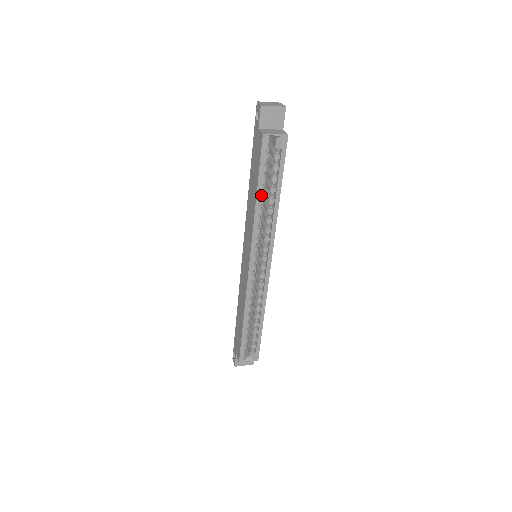
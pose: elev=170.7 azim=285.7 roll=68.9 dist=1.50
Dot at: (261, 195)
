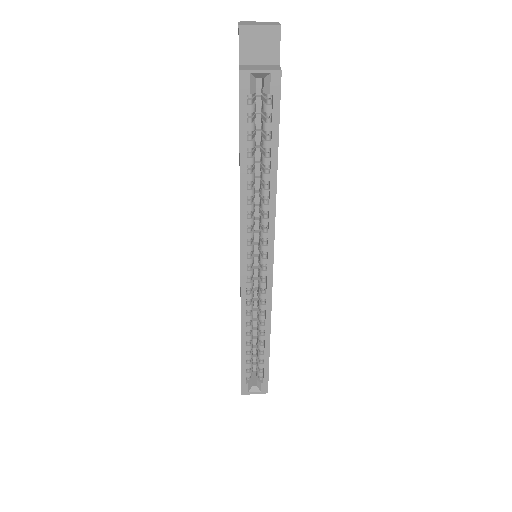
Dot at: (249, 169)
